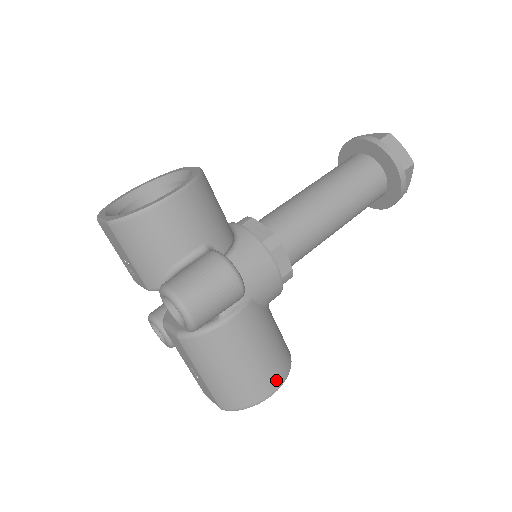
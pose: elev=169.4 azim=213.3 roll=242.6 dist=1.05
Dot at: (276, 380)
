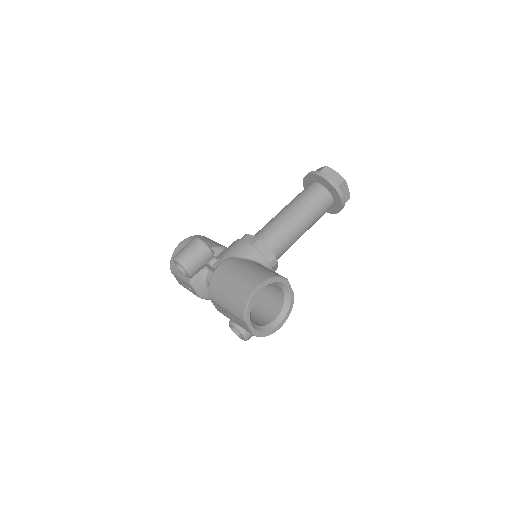
Dot at: (258, 281)
